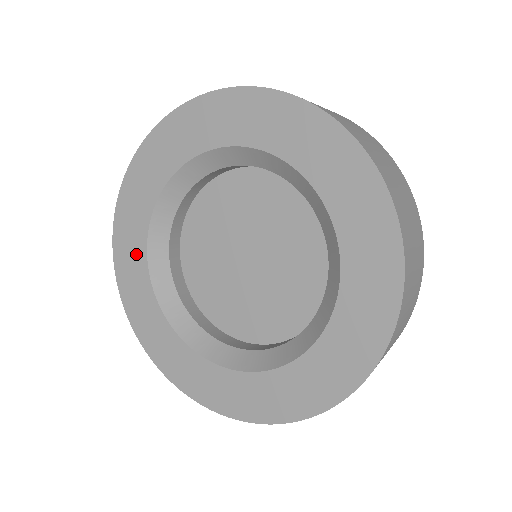
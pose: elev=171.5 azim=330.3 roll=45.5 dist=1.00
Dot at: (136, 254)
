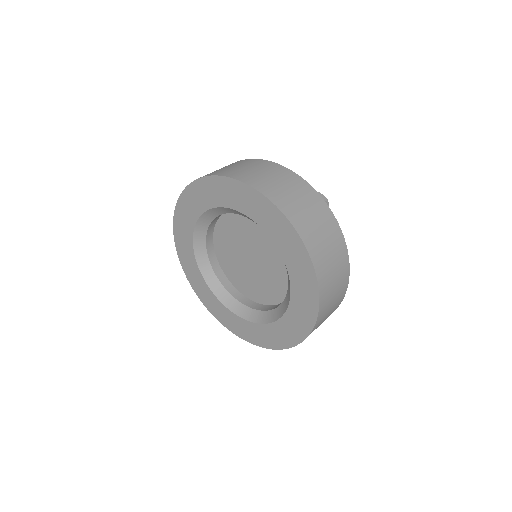
Dot at: (209, 295)
